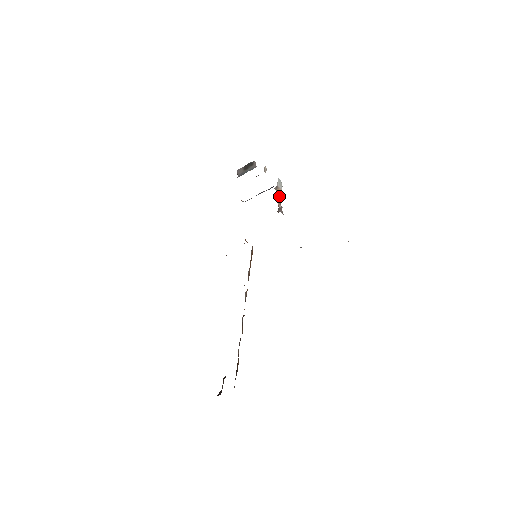
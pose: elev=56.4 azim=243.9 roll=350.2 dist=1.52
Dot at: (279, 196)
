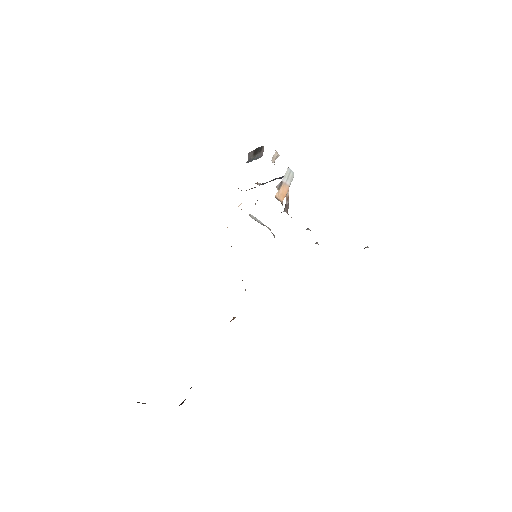
Dot at: (281, 196)
